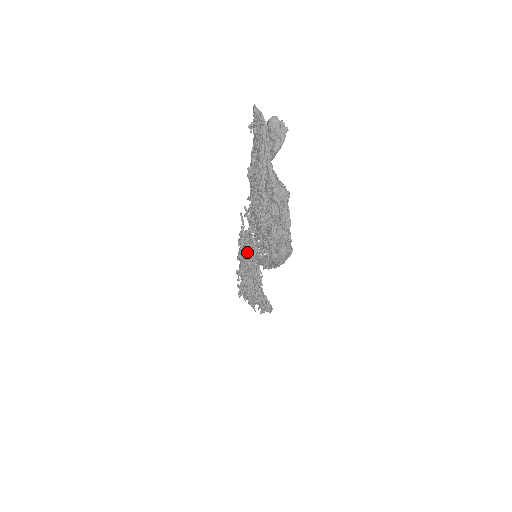
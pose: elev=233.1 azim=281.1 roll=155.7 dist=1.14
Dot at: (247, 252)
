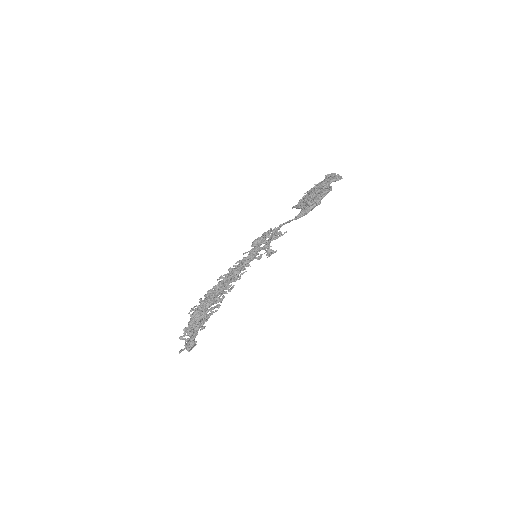
Dot at: (269, 231)
